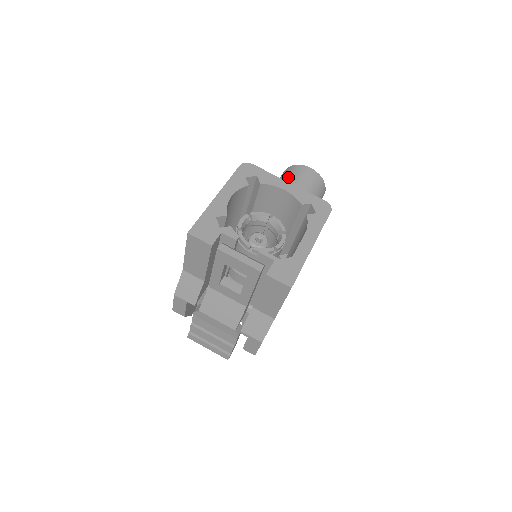
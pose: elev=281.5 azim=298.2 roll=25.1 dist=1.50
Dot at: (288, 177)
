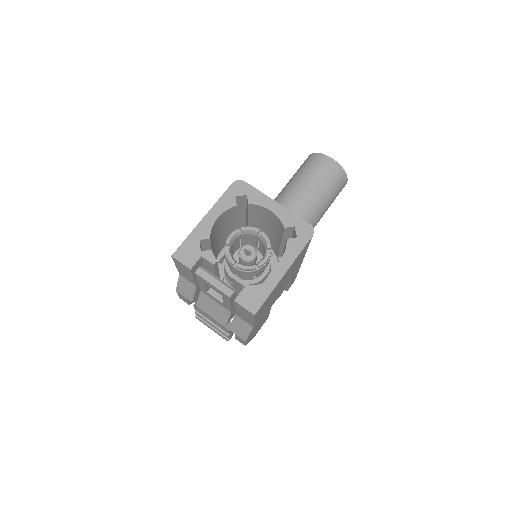
Dot at: (307, 168)
